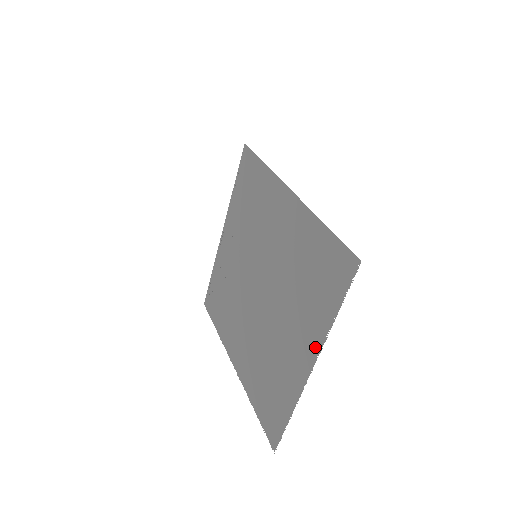
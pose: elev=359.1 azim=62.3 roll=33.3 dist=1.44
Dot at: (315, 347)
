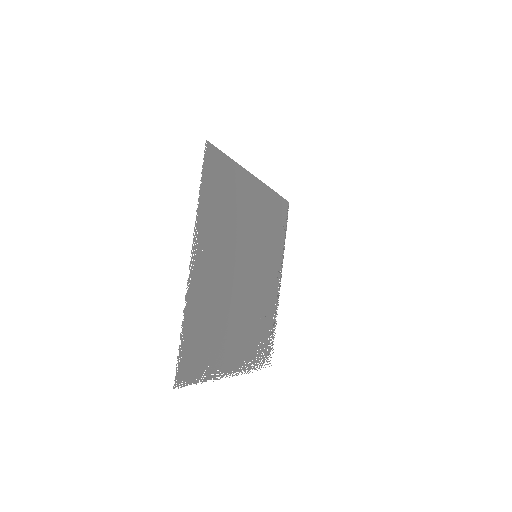
Dot at: (197, 239)
